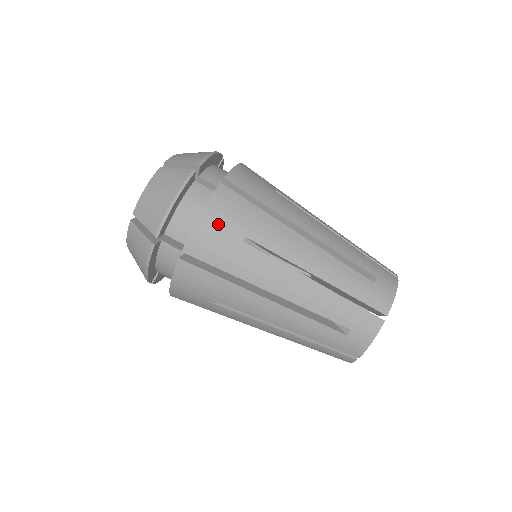
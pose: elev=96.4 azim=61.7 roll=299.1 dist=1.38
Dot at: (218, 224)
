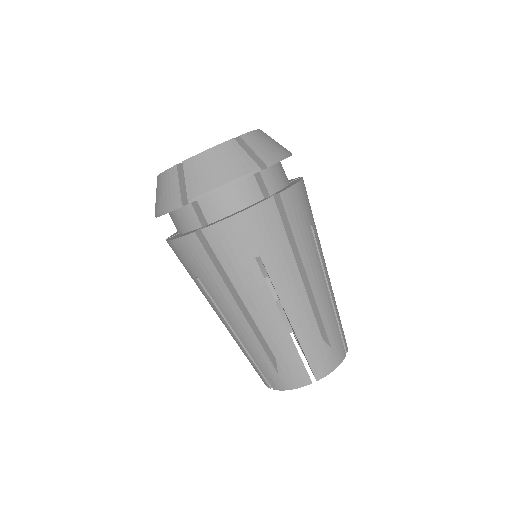
Dot at: (246, 231)
